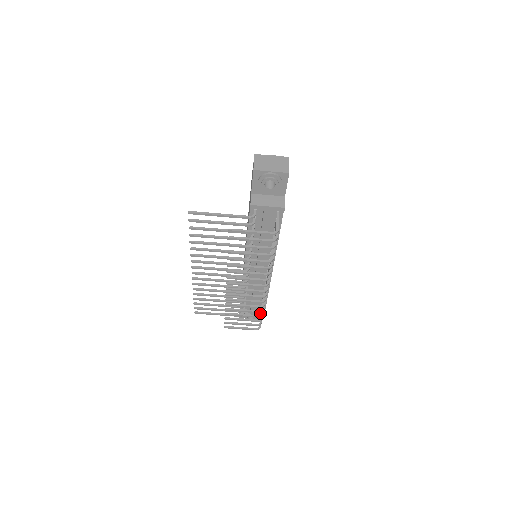
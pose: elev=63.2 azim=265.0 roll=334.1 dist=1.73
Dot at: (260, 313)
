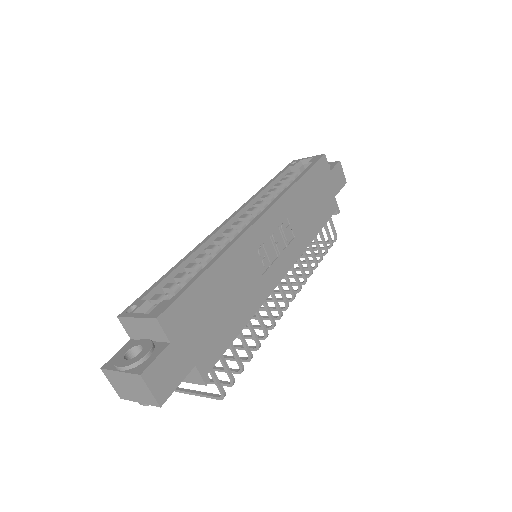
Dot at: occluded
